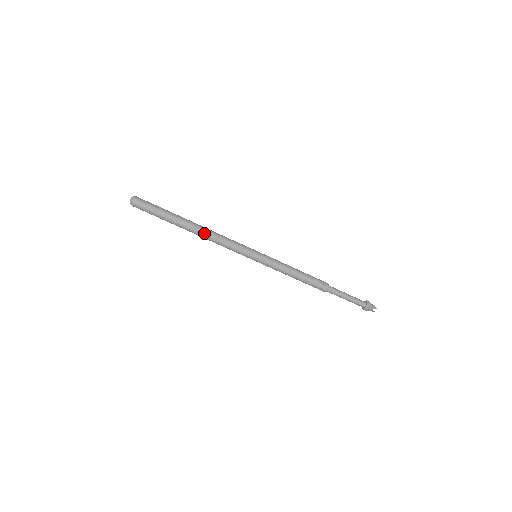
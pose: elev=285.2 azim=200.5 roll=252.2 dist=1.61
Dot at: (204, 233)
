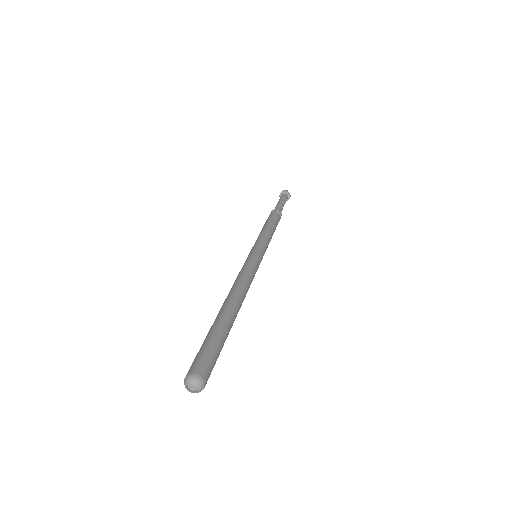
Dot at: occluded
